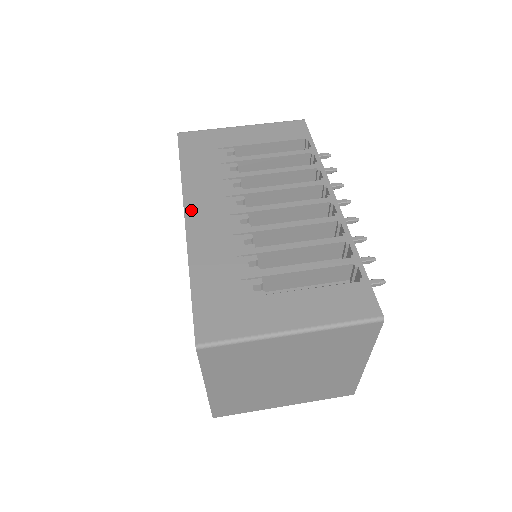
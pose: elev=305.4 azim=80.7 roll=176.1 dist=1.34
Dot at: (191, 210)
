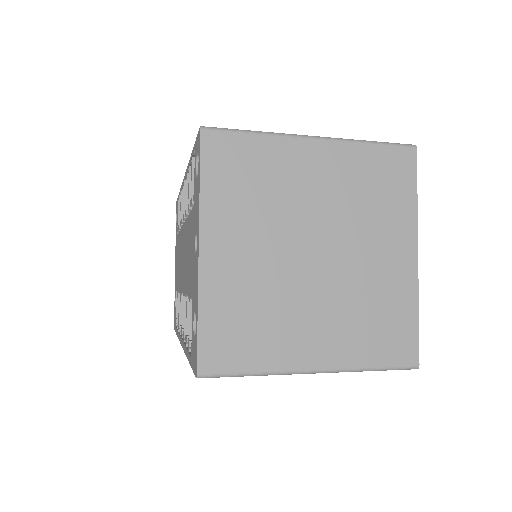
Dot at: occluded
